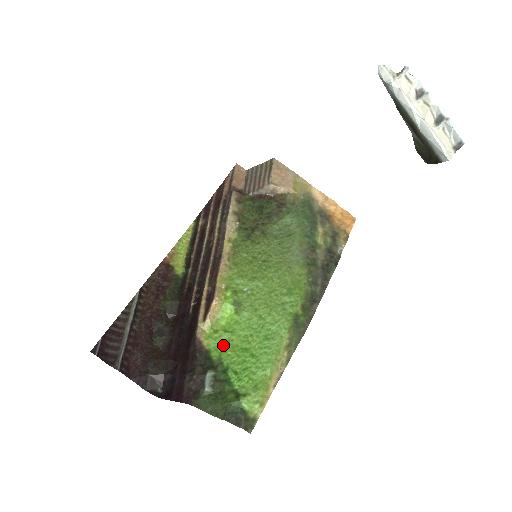
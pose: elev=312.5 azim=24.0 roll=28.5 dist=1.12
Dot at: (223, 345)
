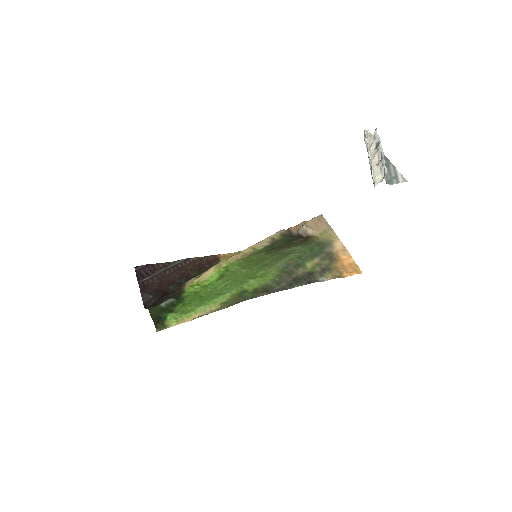
Dot at: (195, 292)
